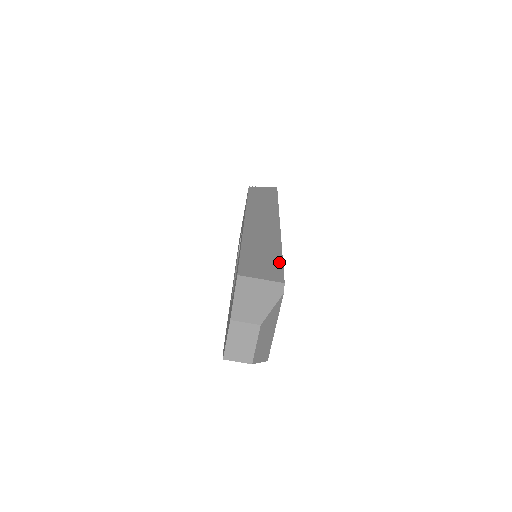
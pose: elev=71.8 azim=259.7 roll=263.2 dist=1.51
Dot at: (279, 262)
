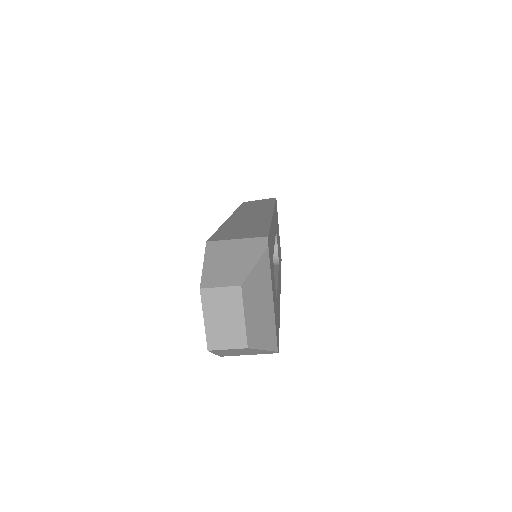
Dot at: (265, 227)
